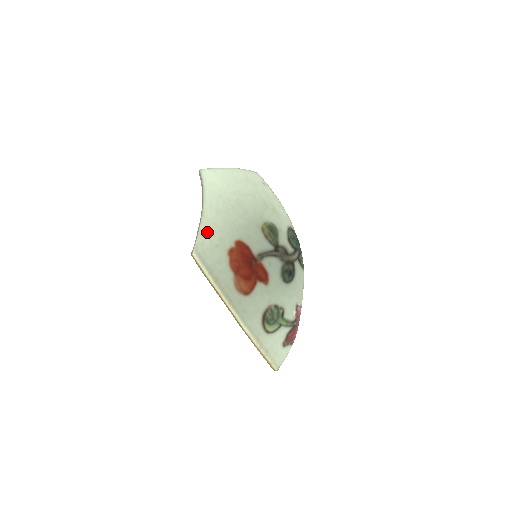
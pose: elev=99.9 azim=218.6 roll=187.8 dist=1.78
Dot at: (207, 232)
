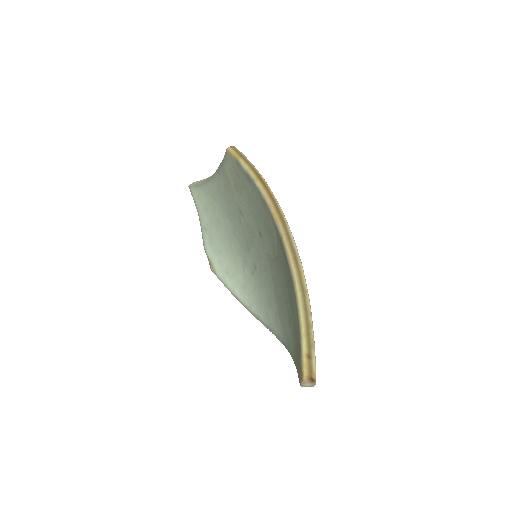
Dot at: occluded
